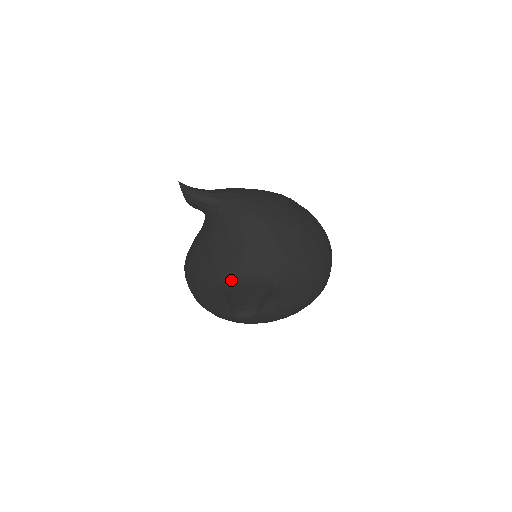
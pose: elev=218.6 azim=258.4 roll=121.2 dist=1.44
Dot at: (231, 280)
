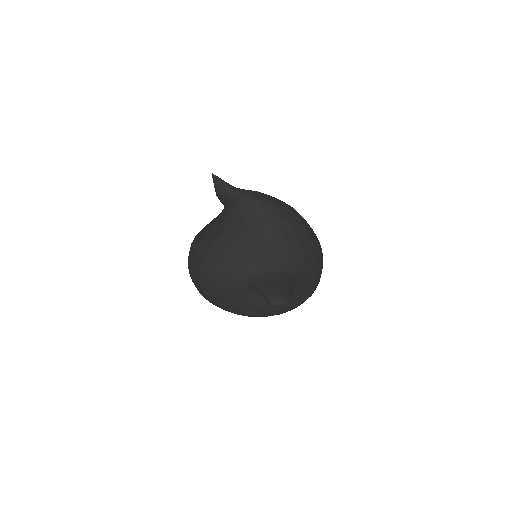
Dot at: (261, 271)
